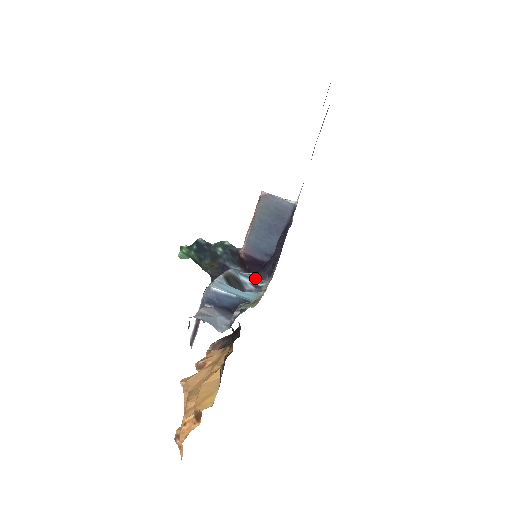
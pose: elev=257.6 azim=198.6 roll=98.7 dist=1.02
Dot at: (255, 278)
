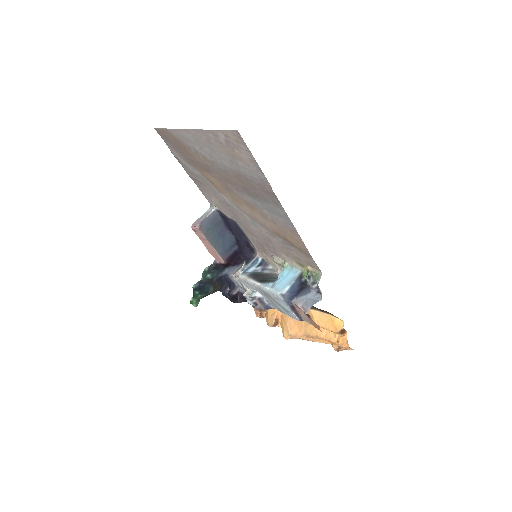
Dot at: (250, 262)
